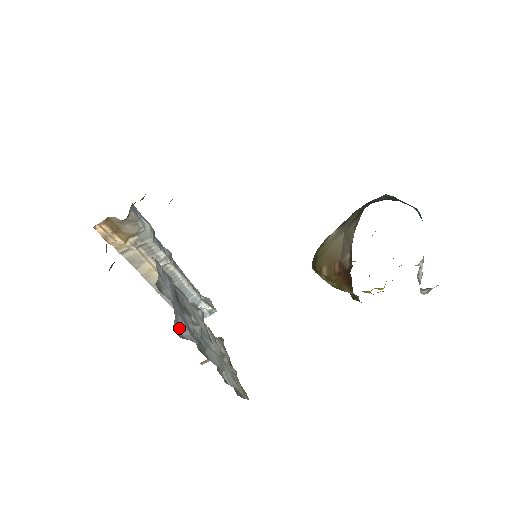
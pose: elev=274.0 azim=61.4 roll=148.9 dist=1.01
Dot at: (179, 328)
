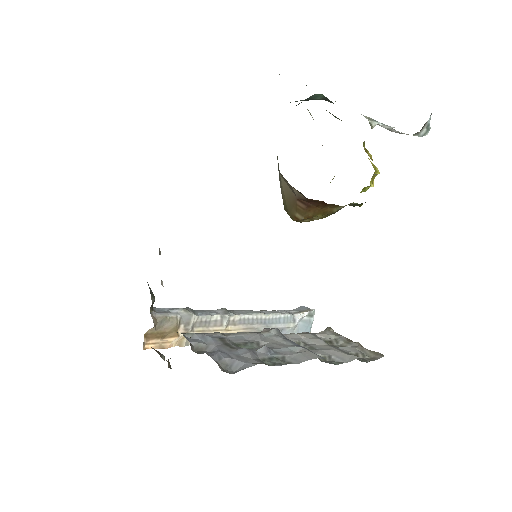
Dot at: (232, 367)
